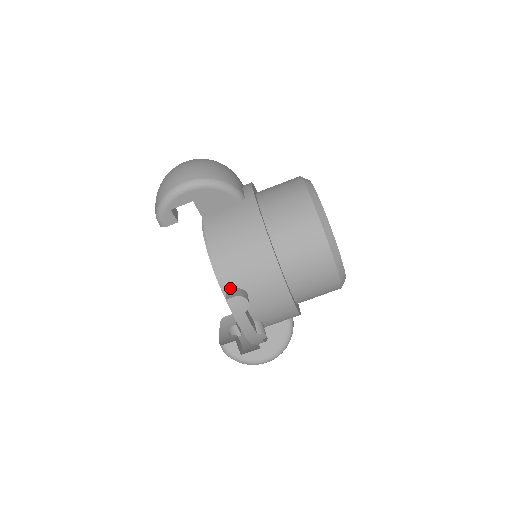
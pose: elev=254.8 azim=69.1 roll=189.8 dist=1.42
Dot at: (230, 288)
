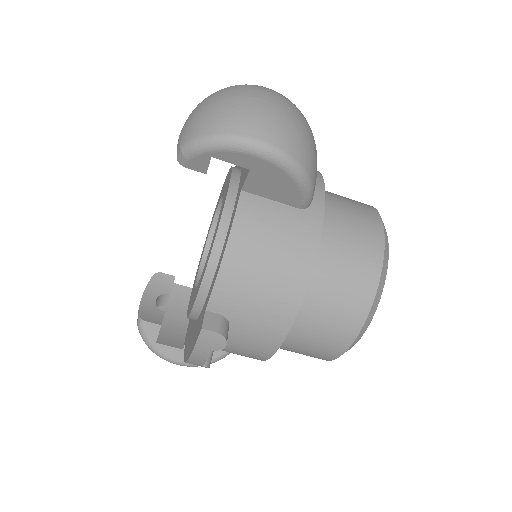
Dot at: (214, 310)
